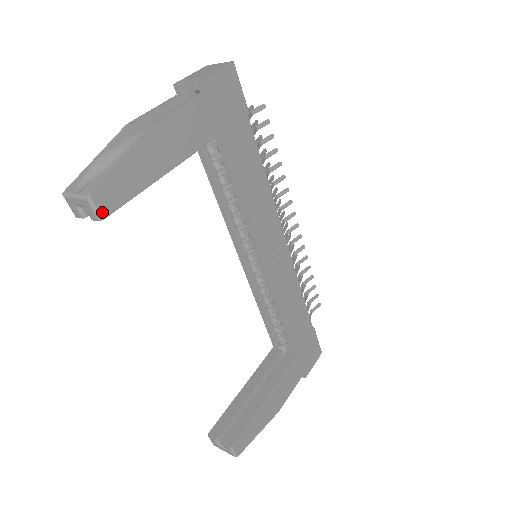
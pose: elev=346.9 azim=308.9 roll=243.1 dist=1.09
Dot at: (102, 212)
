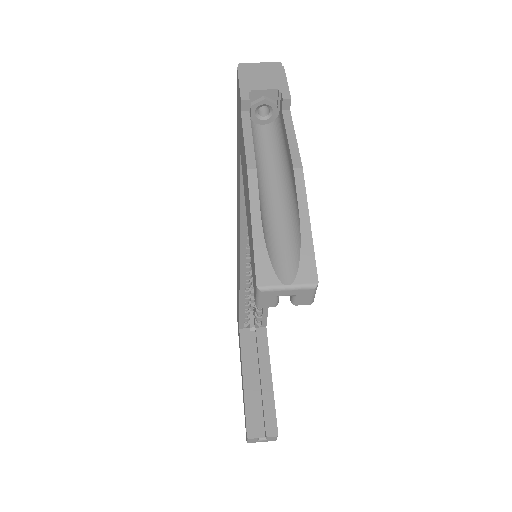
Dot at: (314, 294)
